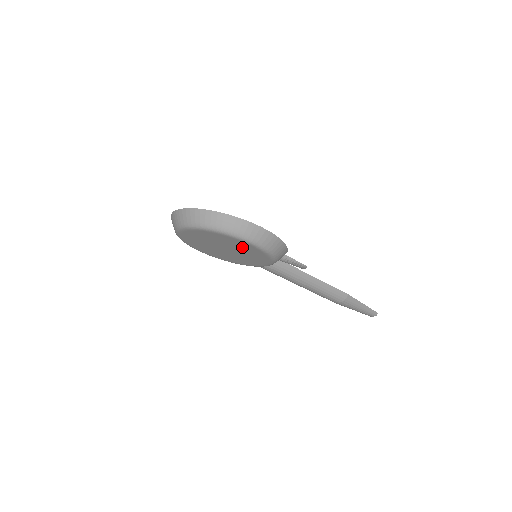
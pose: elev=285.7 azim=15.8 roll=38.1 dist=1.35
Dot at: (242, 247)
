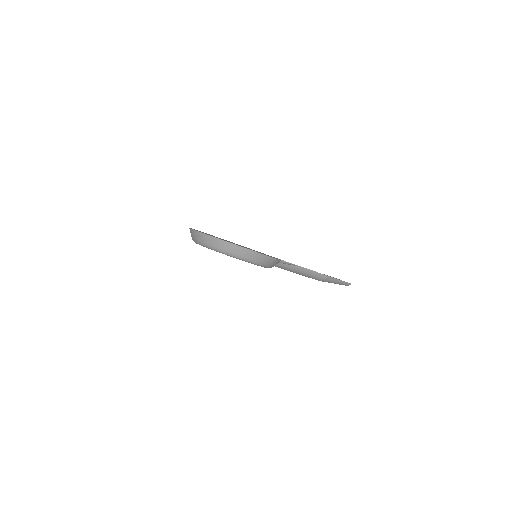
Dot at: occluded
